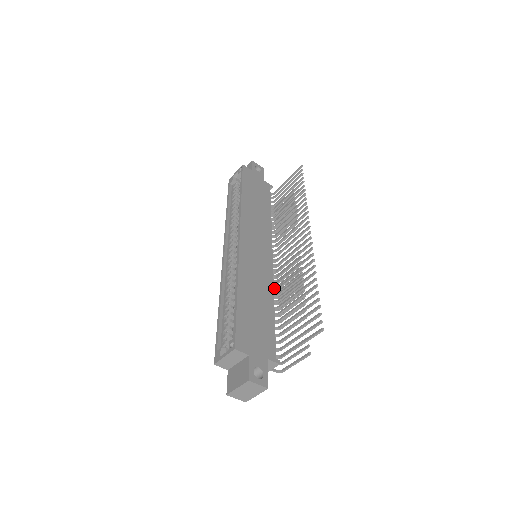
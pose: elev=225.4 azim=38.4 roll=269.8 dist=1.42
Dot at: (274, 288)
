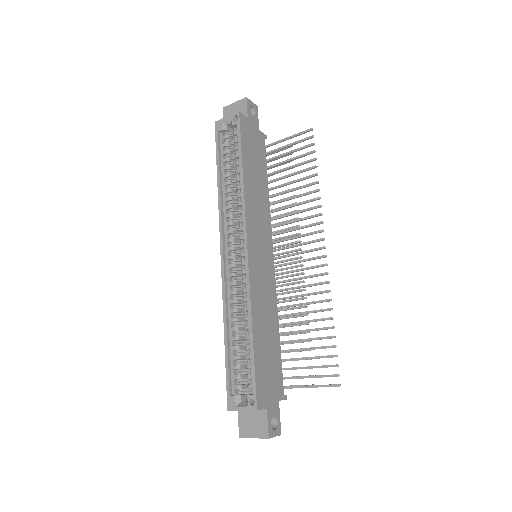
Dot at: occluded
